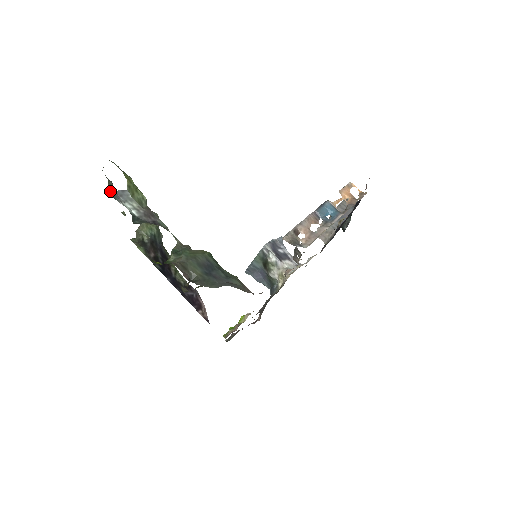
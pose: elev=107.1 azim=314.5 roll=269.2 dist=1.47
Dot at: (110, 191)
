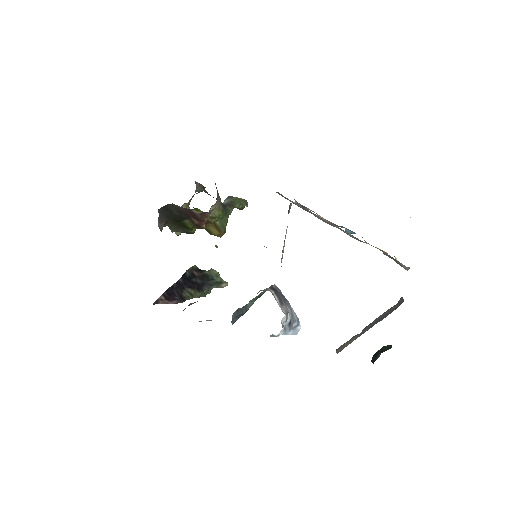
Dot at: occluded
